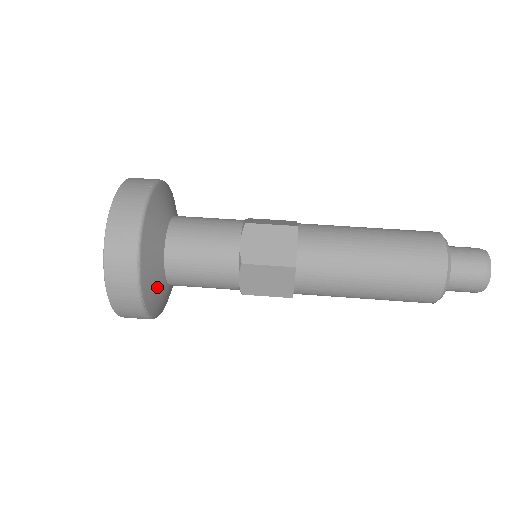
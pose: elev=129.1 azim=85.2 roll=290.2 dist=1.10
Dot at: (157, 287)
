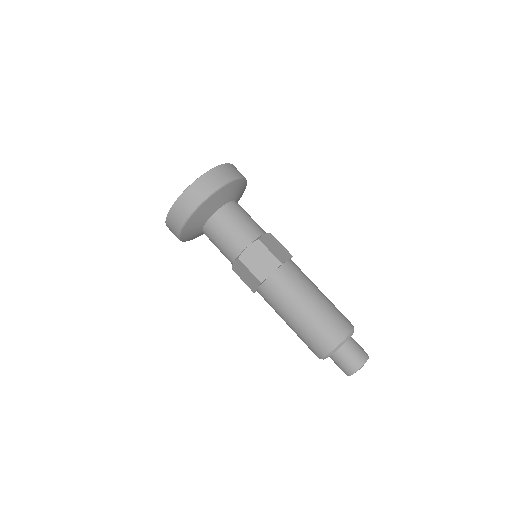
Dot at: occluded
